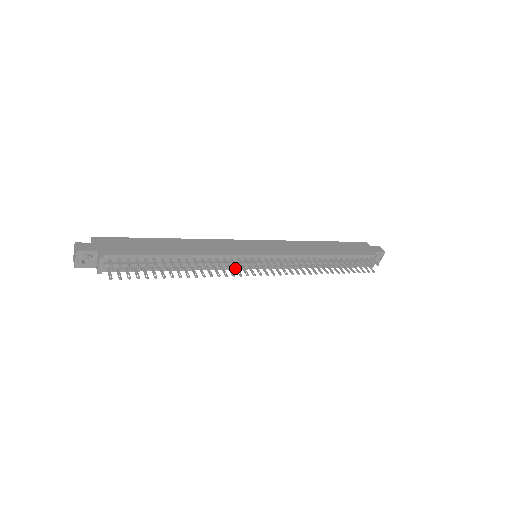
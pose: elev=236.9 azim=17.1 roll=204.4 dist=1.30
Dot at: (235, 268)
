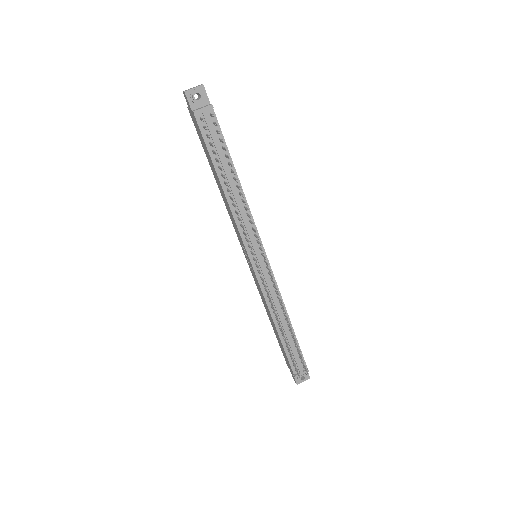
Dot at: (256, 231)
